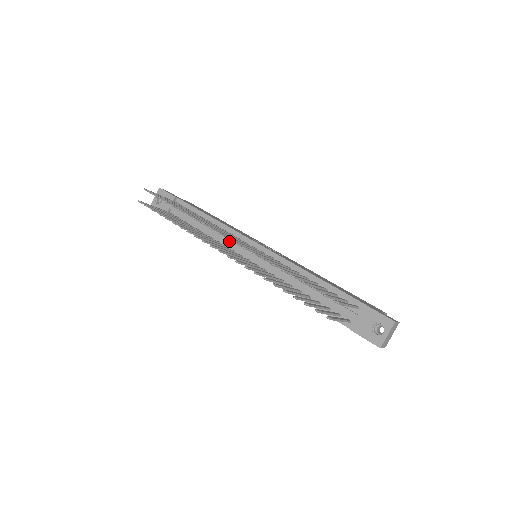
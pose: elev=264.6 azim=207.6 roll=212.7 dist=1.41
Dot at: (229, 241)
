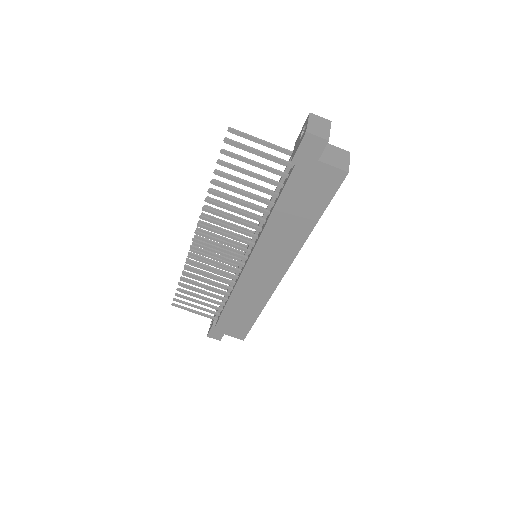
Dot at: occluded
